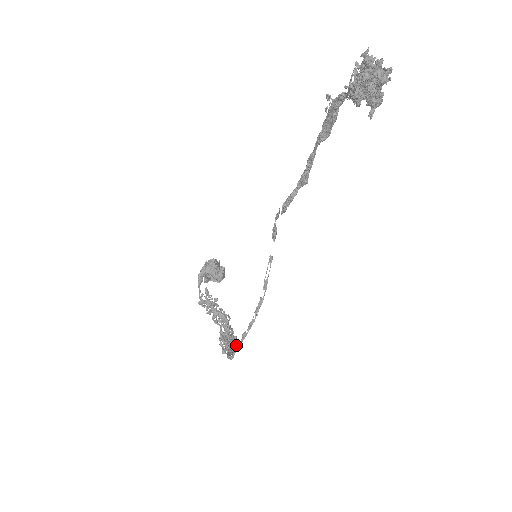
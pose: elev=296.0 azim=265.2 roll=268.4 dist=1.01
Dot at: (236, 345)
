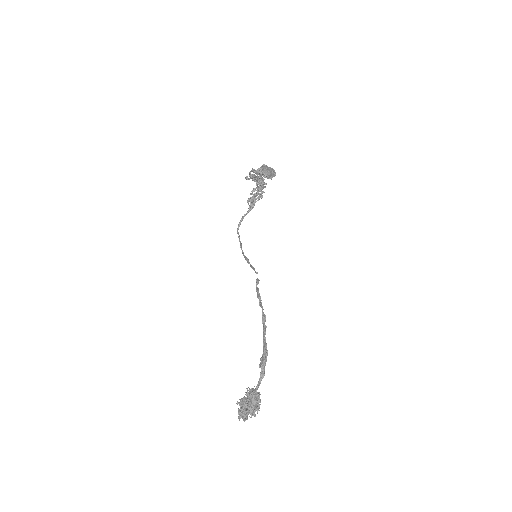
Dot at: (239, 238)
